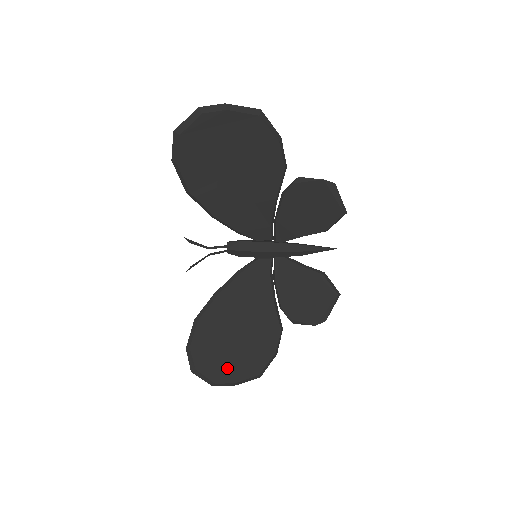
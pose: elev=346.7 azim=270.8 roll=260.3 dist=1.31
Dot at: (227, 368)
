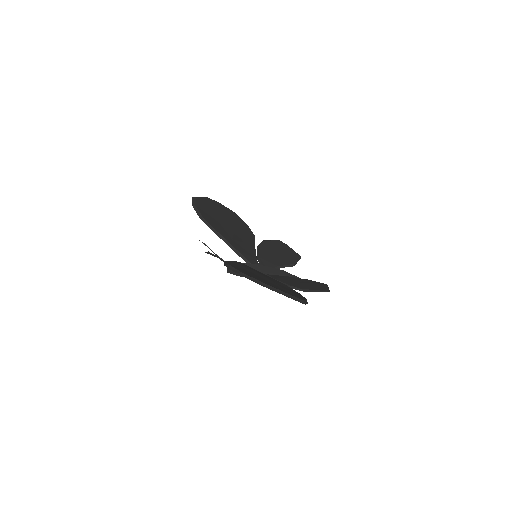
Dot at: occluded
